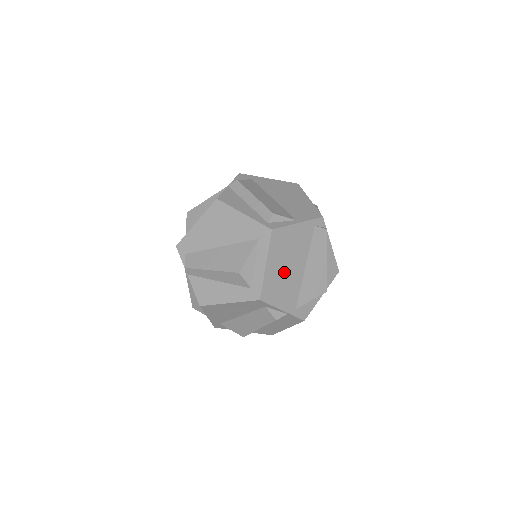
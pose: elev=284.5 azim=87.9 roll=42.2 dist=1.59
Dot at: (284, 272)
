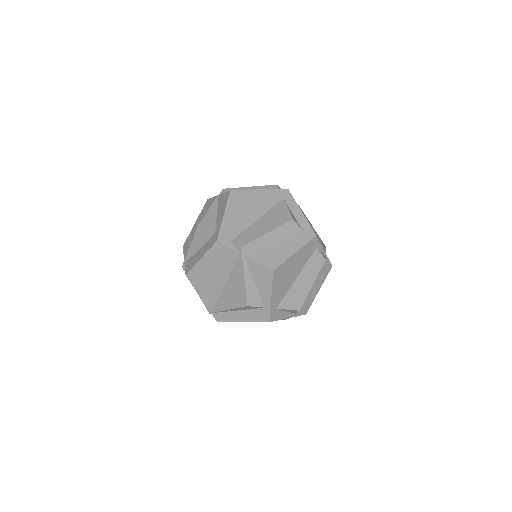
Dot at: occluded
